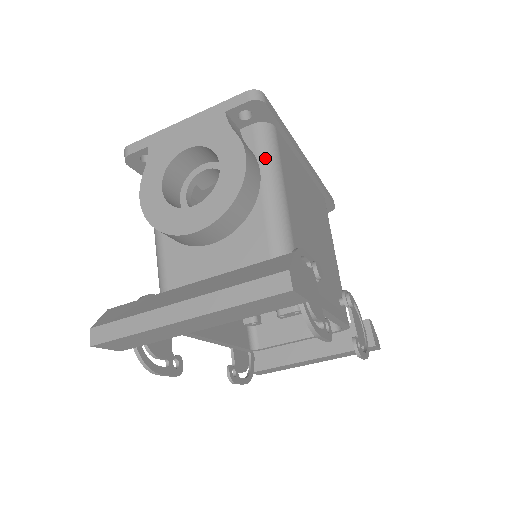
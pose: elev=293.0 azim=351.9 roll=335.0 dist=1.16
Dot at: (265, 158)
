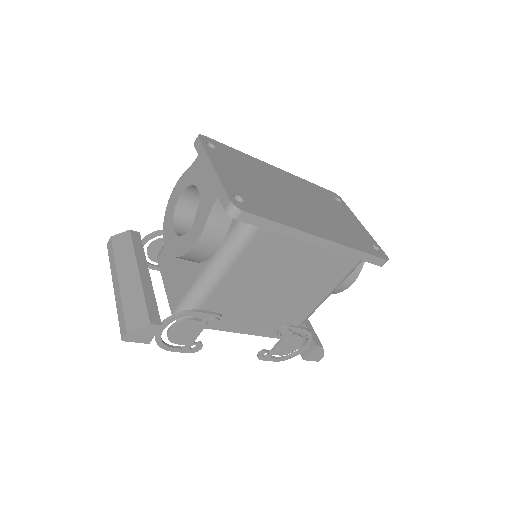
Dot at: (228, 244)
